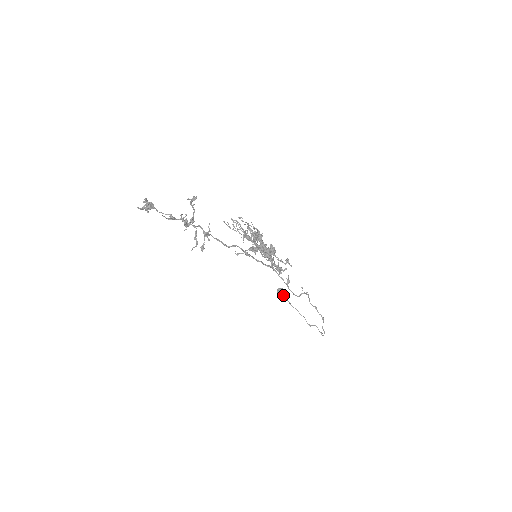
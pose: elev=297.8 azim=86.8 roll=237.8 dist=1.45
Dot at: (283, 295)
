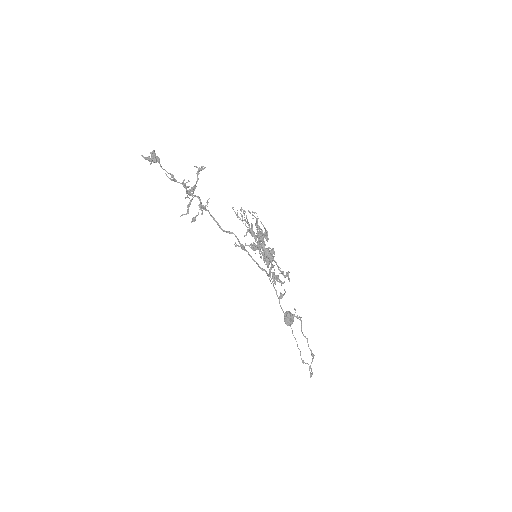
Dot at: (289, 320)
